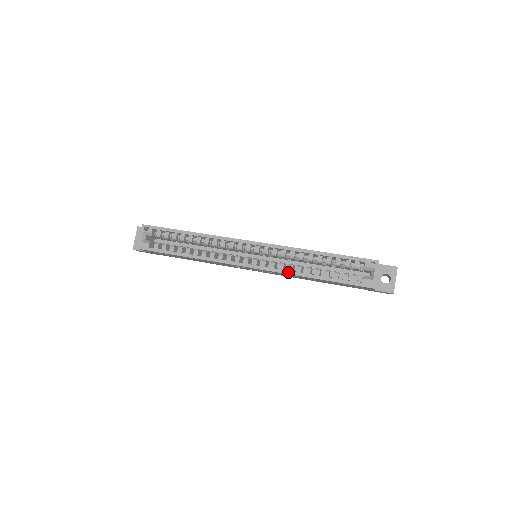
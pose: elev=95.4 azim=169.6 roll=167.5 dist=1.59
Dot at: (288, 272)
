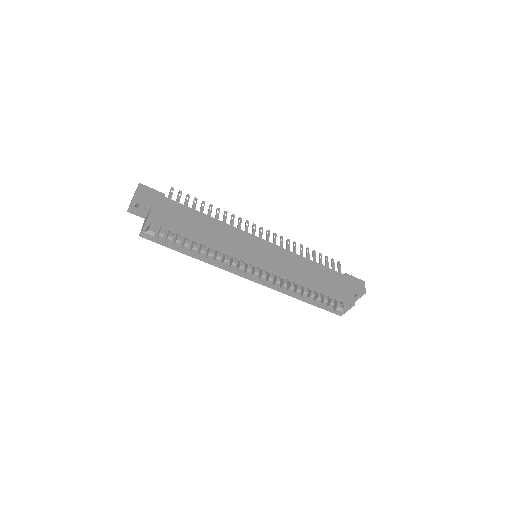
Dot at: (281, 291)
